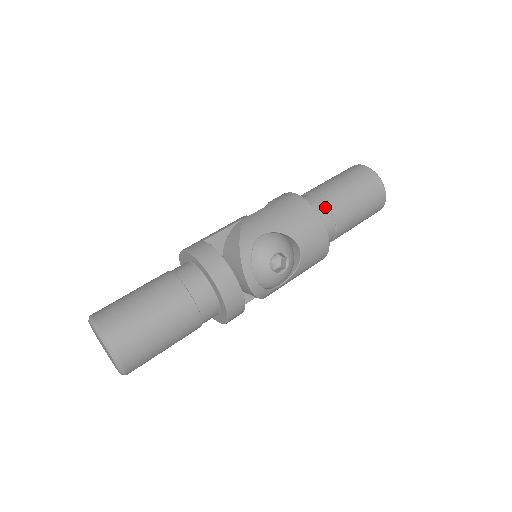
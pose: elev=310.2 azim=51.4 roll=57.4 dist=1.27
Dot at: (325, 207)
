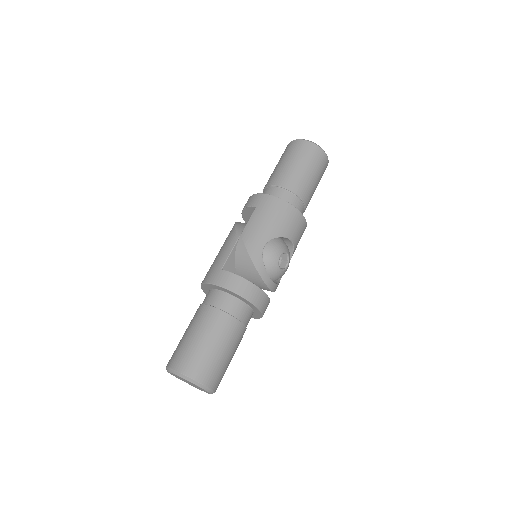
Dot at: (293, 195)
